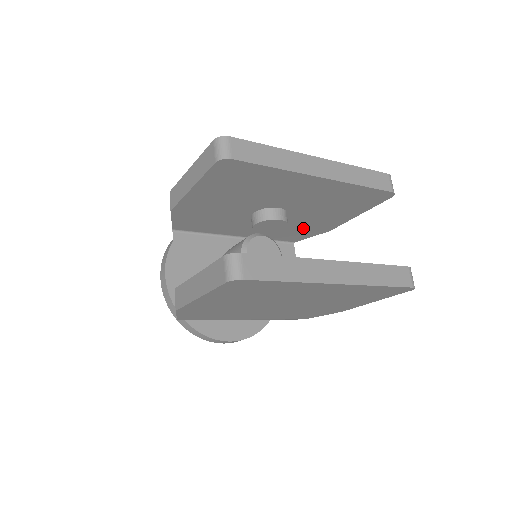
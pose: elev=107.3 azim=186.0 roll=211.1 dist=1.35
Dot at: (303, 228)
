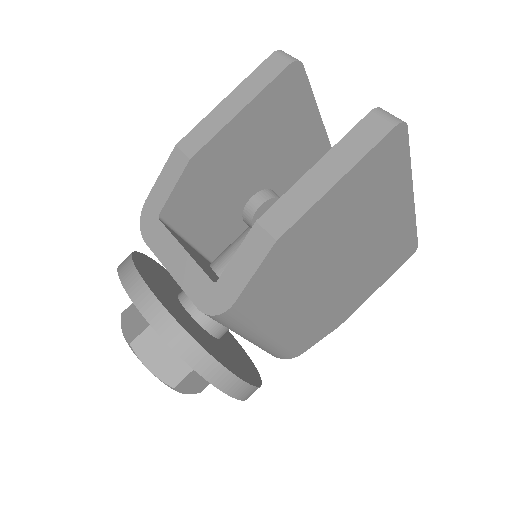
Dot at: occluded
